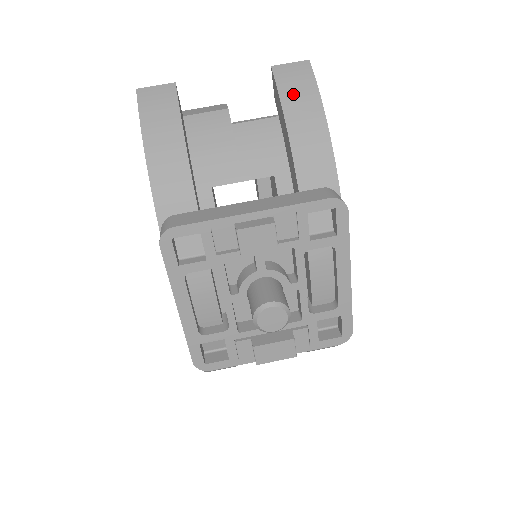
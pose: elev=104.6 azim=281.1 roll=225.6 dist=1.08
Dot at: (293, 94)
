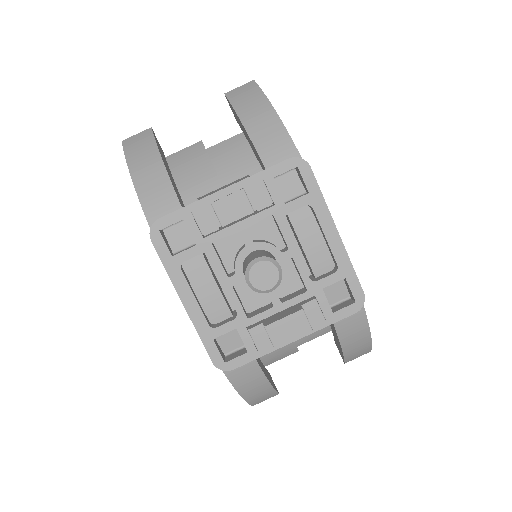
Dot at: (244, 103)
